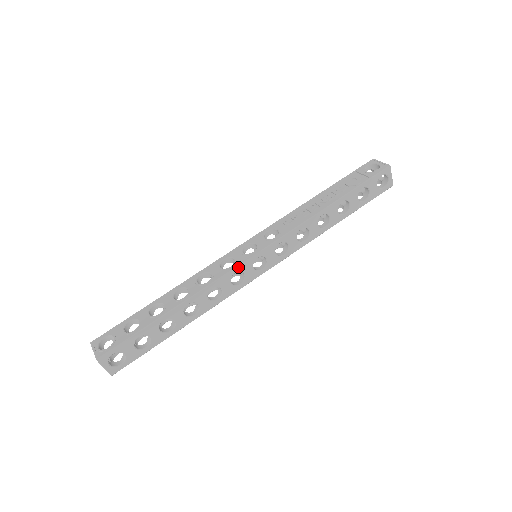
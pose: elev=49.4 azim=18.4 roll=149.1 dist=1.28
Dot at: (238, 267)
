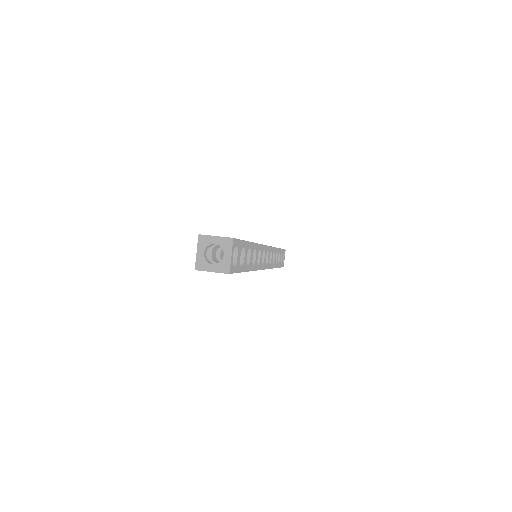
Dot at: (265, 246)
